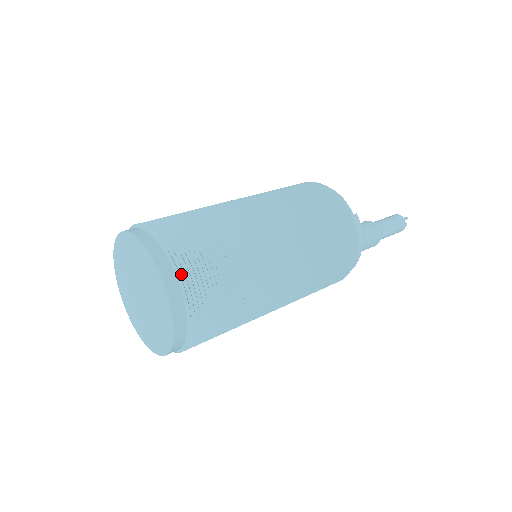
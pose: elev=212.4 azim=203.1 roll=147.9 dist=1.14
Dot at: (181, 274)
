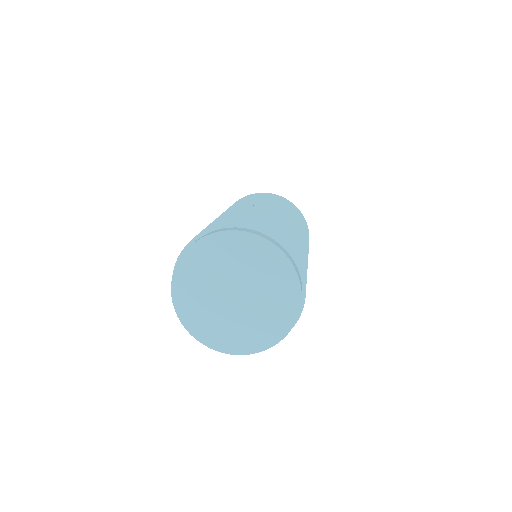
Dot at: (258, 229)
